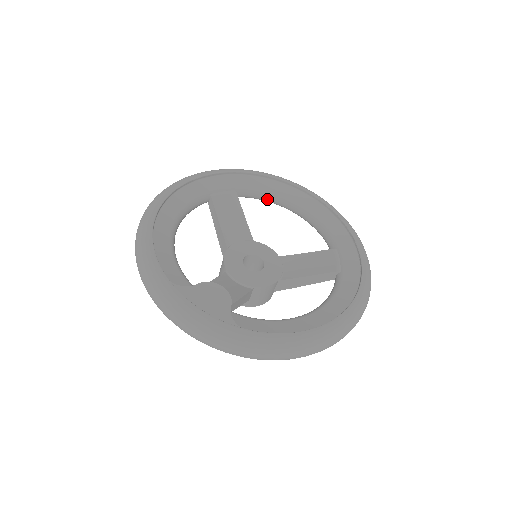
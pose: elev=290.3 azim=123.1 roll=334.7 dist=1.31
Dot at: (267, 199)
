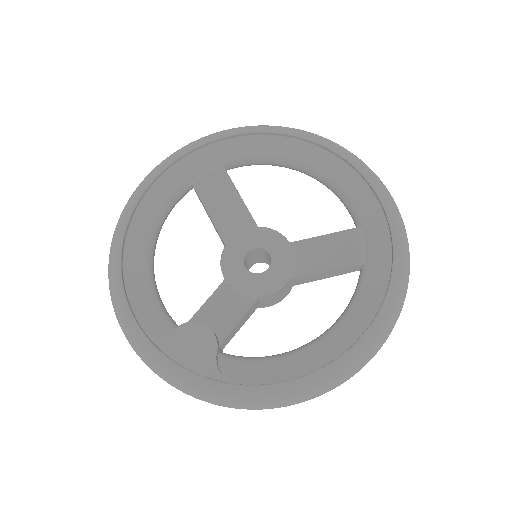
Dot at: (267, 164)
